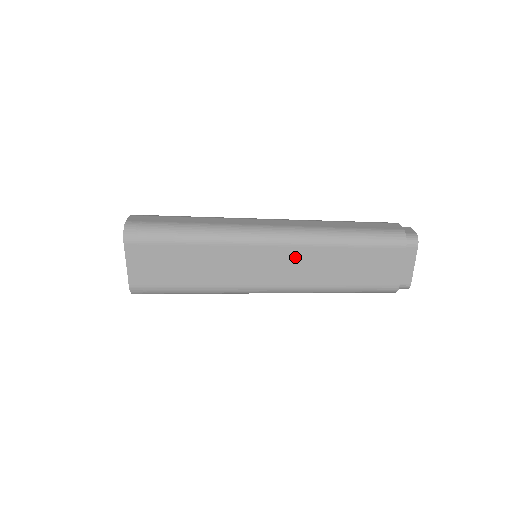
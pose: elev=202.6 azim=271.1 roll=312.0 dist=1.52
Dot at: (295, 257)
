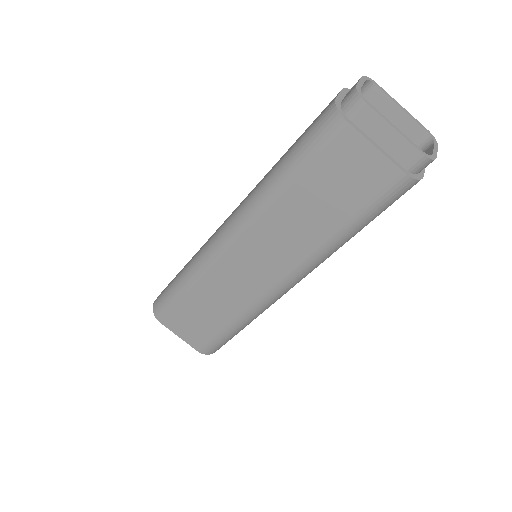
Dot at: (261, 239)
